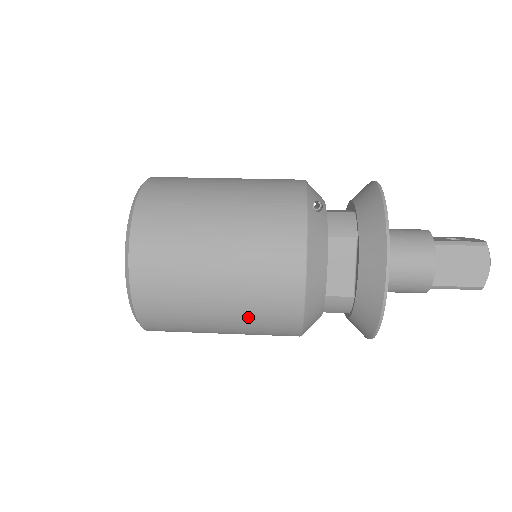
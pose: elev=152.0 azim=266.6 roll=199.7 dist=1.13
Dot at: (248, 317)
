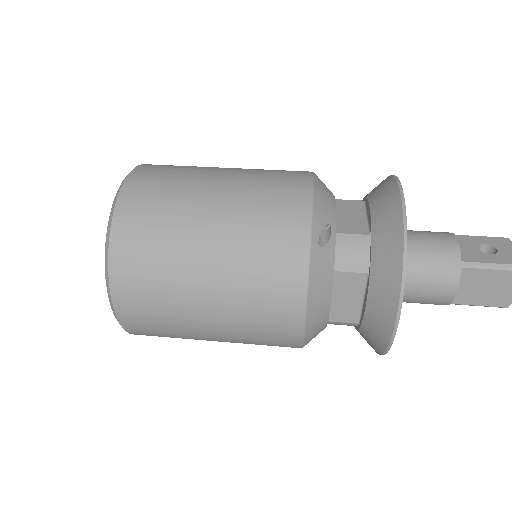
Dot at: (245, 343)
